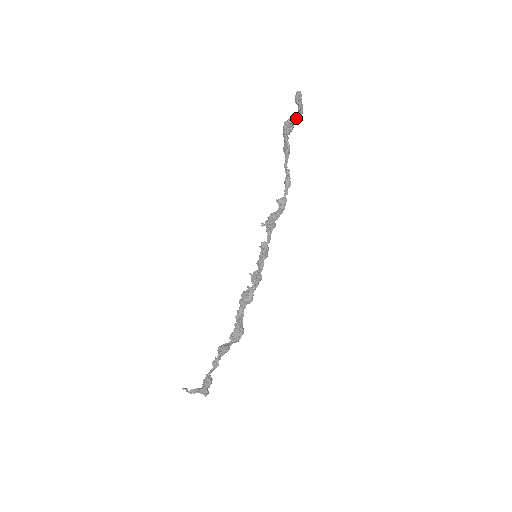
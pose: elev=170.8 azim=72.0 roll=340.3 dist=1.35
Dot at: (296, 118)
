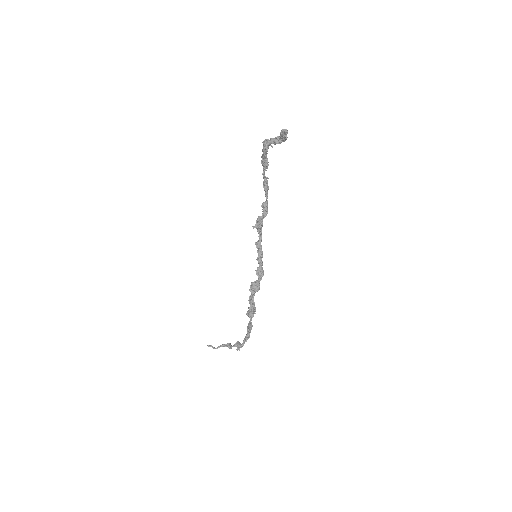
Dot at: occluded
